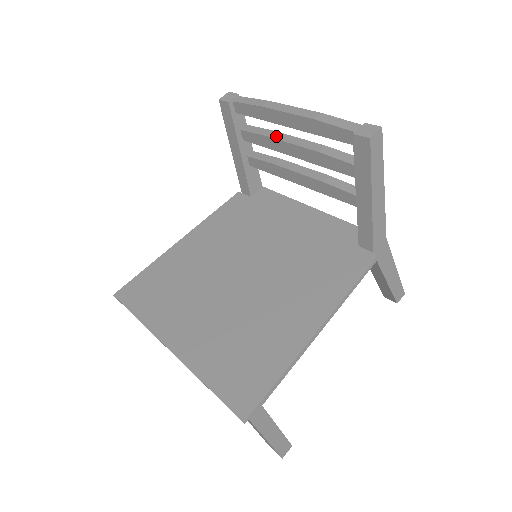
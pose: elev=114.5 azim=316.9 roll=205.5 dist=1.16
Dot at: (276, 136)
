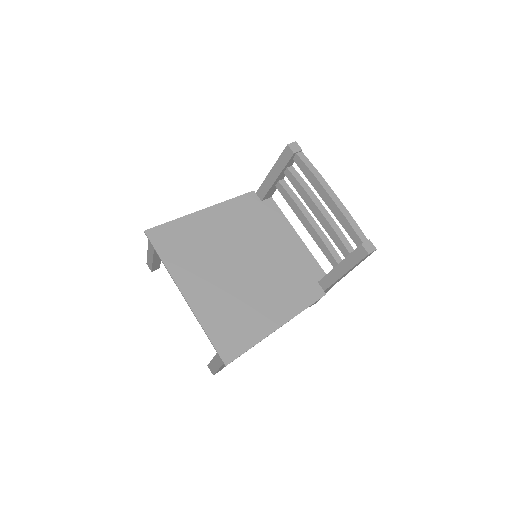
Dot at: (310, 194)
